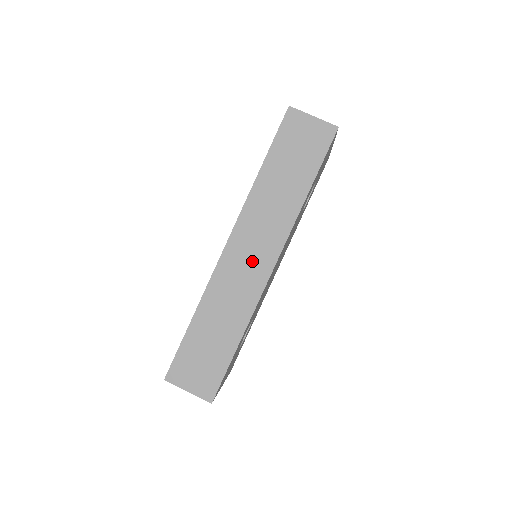
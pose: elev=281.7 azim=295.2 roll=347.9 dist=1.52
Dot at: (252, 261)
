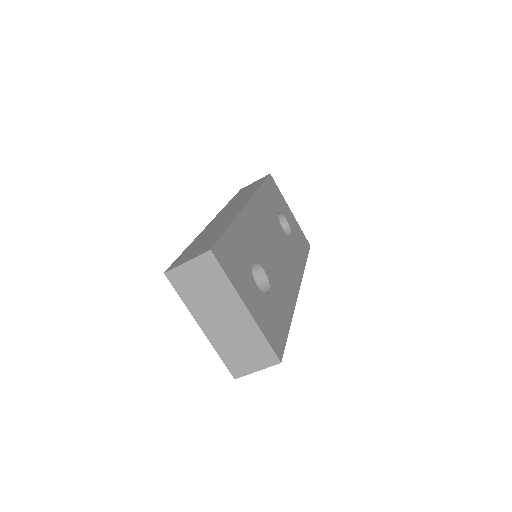
Dot at: occluded
